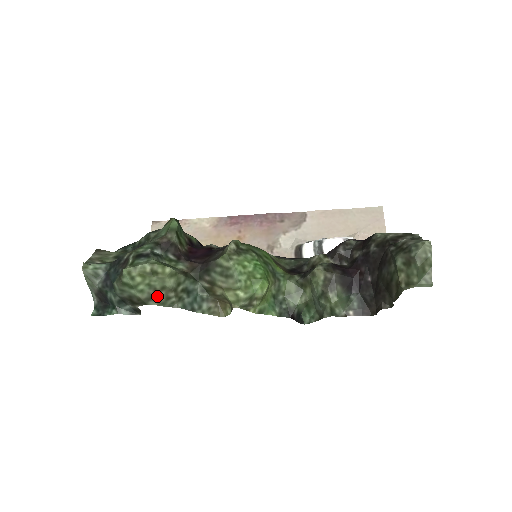
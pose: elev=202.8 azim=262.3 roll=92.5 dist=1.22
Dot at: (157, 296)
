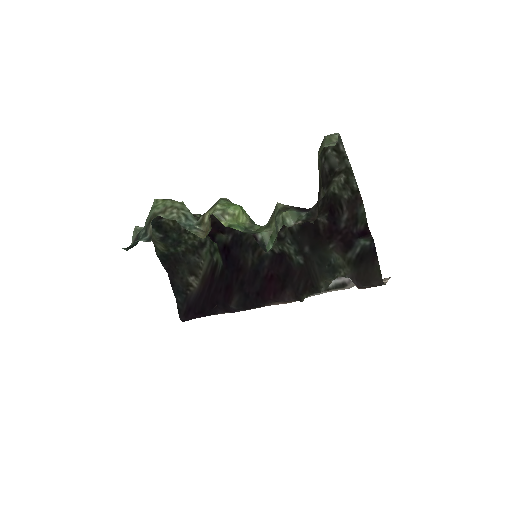
Dot at: (166, 211)
